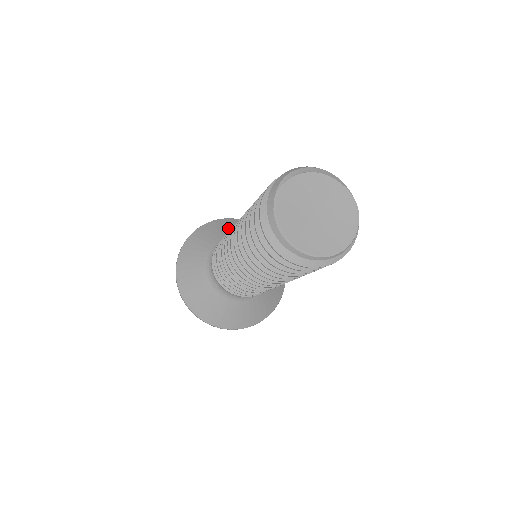
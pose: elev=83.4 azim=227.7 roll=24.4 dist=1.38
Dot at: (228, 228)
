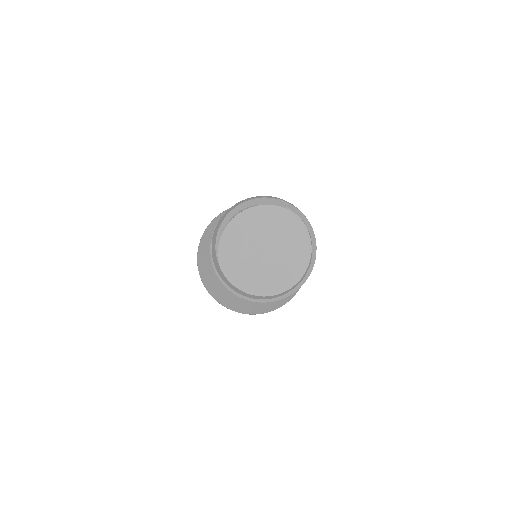
Dot at: occluded
